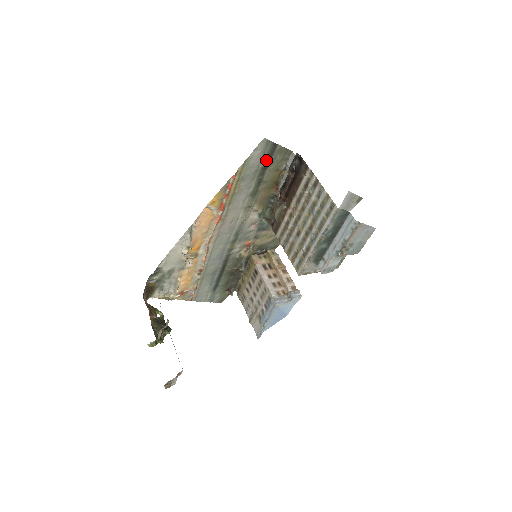
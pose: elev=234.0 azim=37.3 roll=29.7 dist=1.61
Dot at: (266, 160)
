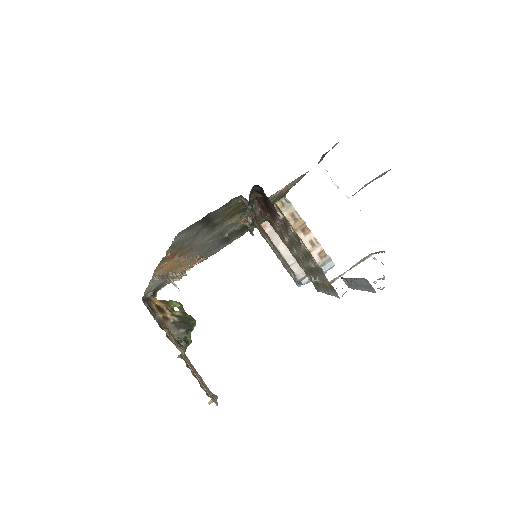
Dot at: (203, 223)
